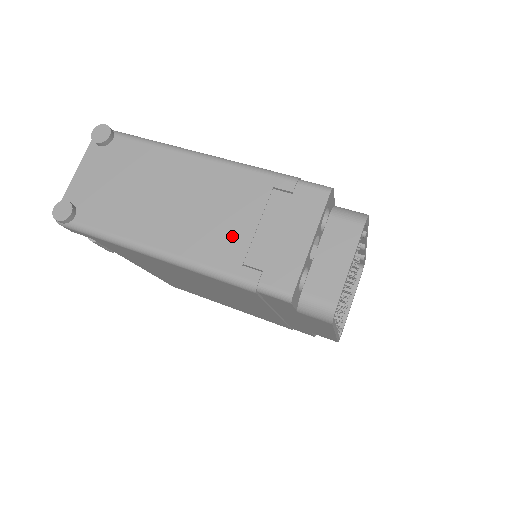
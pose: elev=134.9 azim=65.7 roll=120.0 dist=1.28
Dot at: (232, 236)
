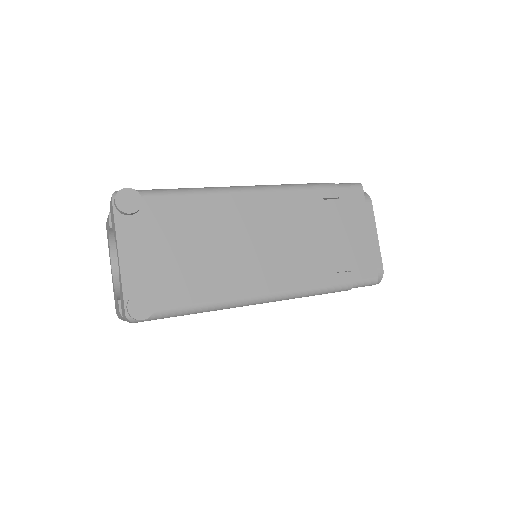
Dot at: (316, 254)
